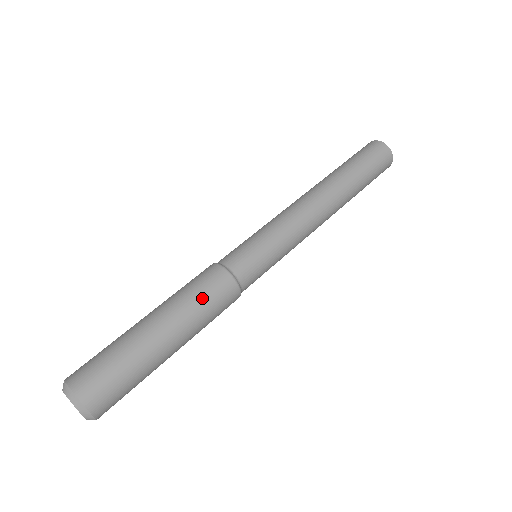
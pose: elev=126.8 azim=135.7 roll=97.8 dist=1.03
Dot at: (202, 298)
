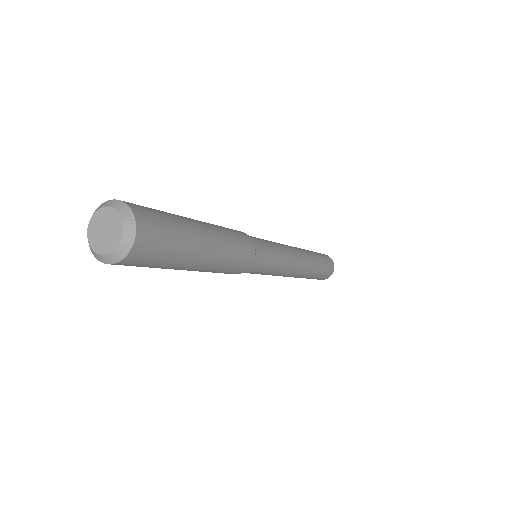
Dot at: (225, 228)
